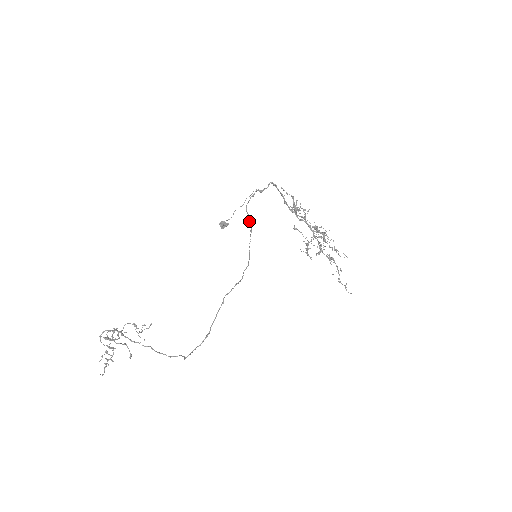
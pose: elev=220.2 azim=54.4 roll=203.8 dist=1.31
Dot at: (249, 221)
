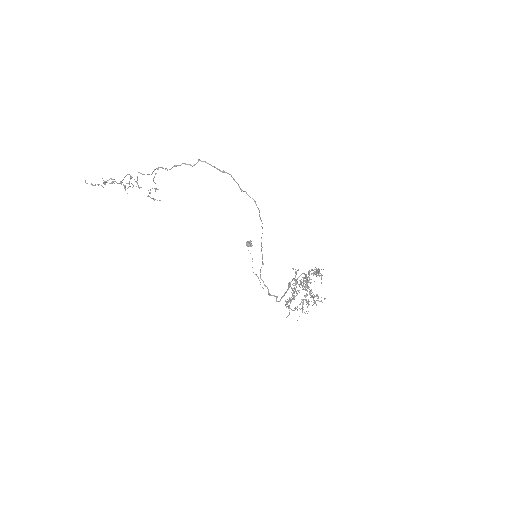
Dot at: (262, 262)
